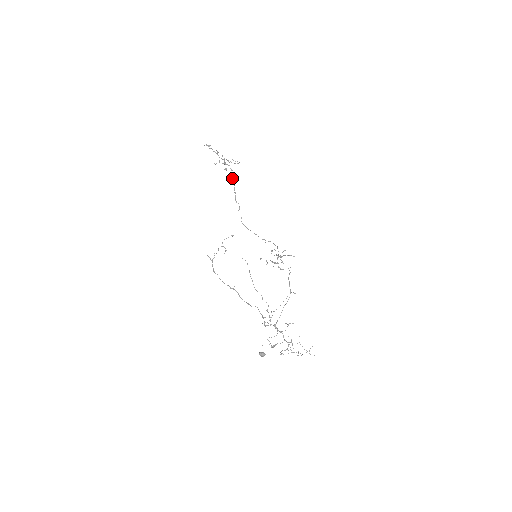
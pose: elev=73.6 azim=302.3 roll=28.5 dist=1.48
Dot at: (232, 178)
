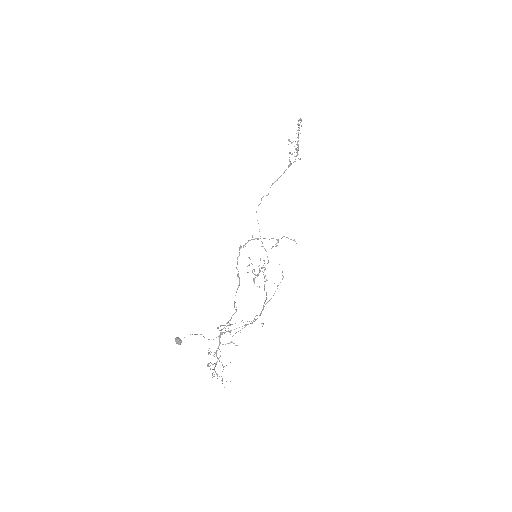
Dot at: (288, 167)
